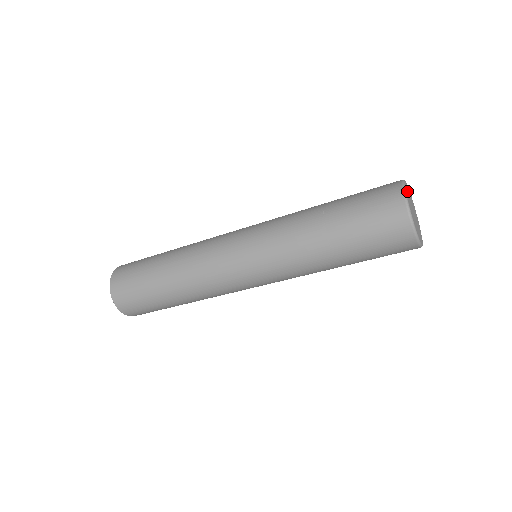
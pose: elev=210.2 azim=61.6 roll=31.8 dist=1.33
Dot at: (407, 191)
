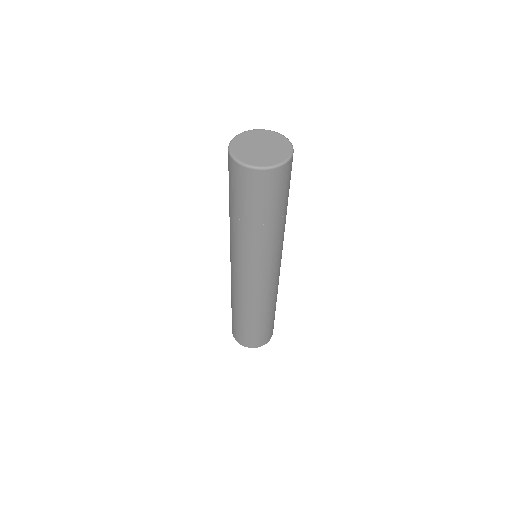
Dot at: (260, 134)
